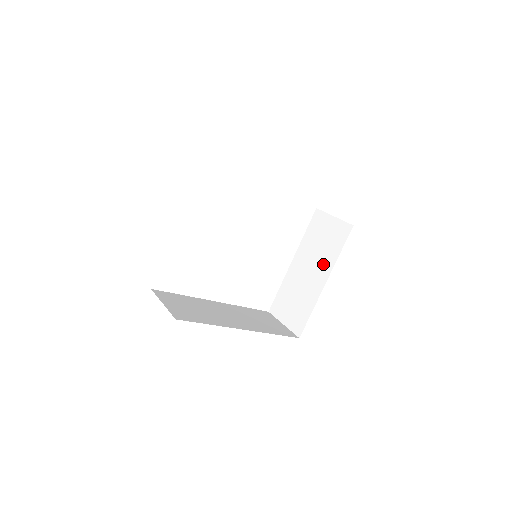
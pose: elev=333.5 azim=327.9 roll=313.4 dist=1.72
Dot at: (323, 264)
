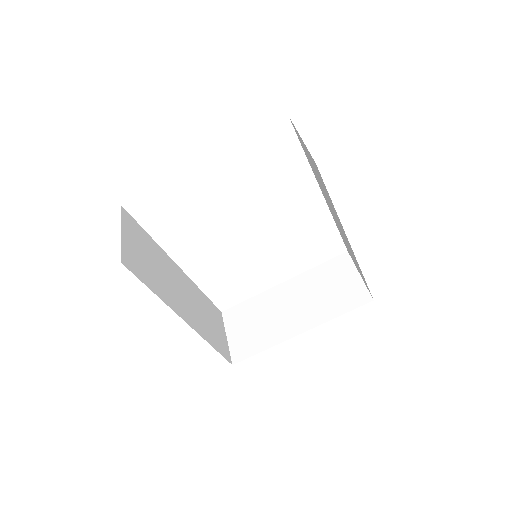
Dot at: (313, 312)
